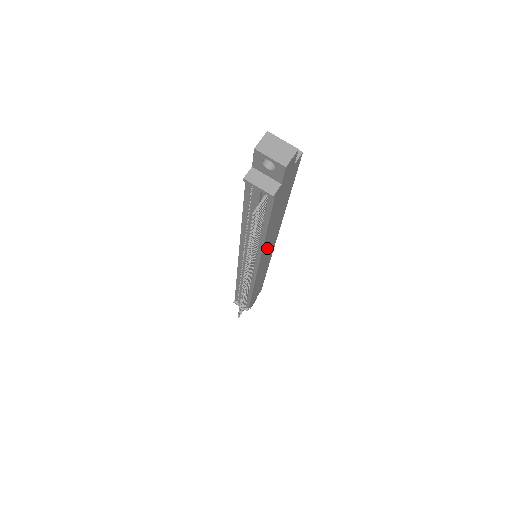
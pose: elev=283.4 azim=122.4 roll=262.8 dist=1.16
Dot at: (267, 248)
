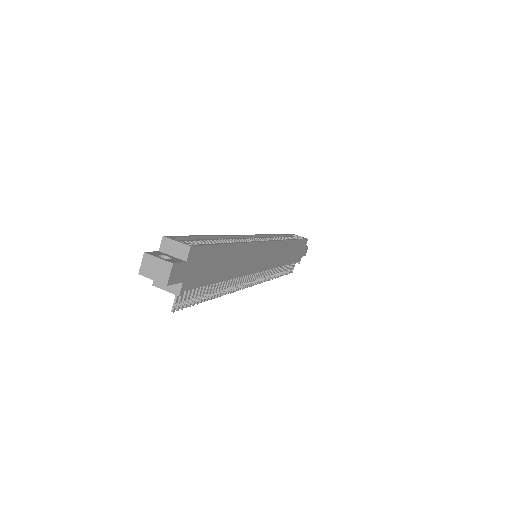
Dot at: (250, 263)
